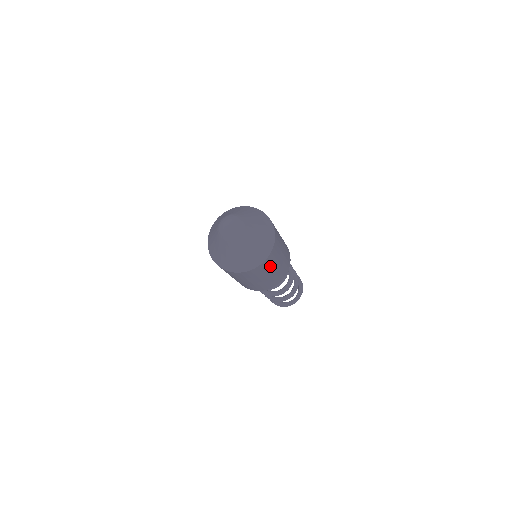
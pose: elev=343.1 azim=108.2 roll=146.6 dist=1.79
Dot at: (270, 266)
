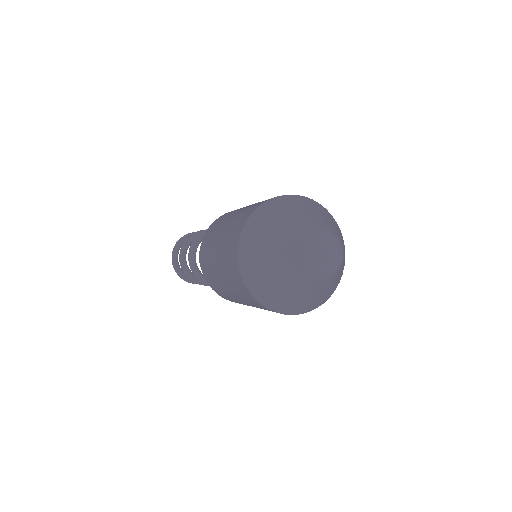
Dot at: occluded
